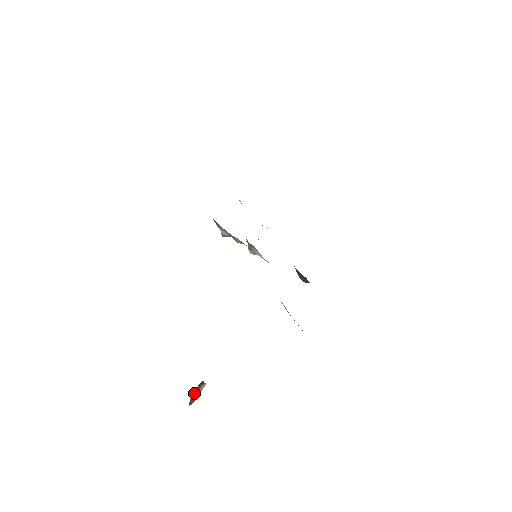
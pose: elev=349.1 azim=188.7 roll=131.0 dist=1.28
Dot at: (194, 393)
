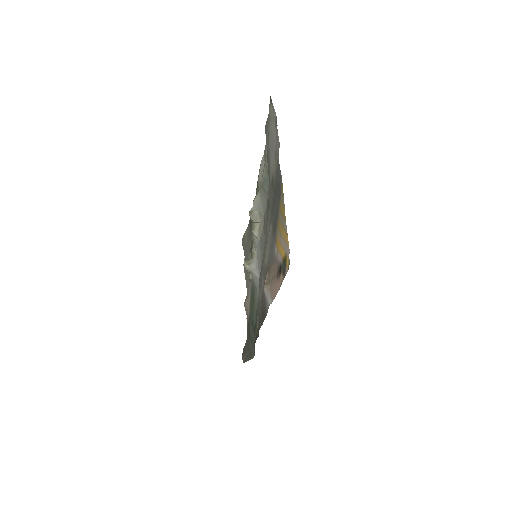
Dot at: occluded
